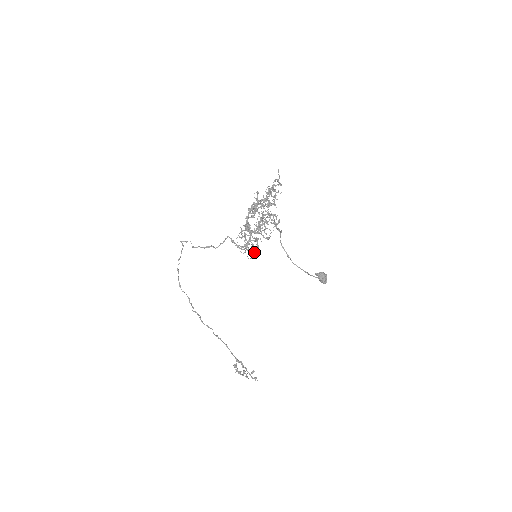
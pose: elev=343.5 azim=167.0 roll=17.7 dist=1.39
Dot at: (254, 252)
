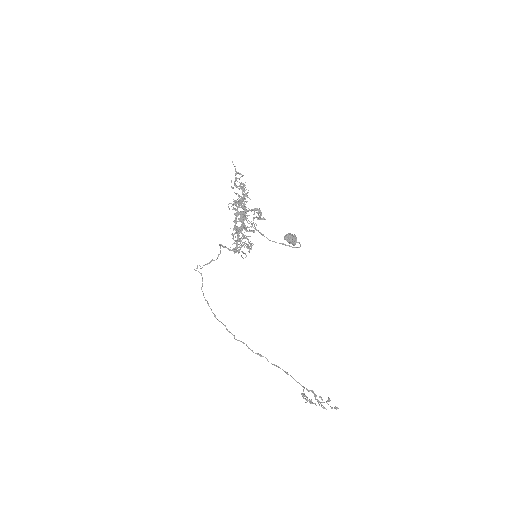
Dot at: occluded
